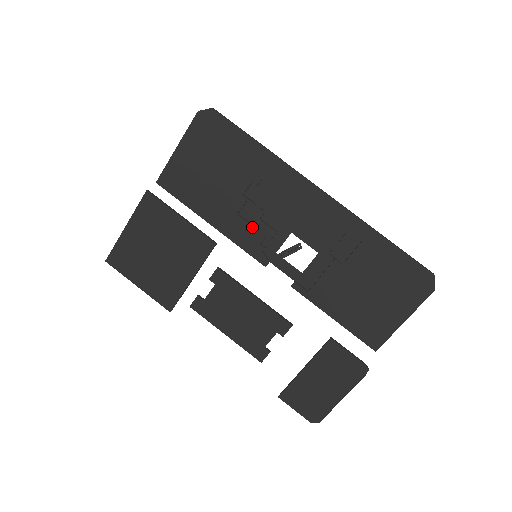
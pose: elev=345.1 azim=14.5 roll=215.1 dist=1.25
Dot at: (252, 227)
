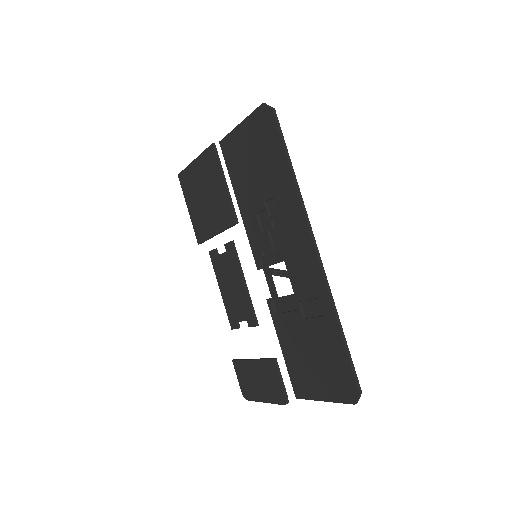
Dot at: (261, 233)
